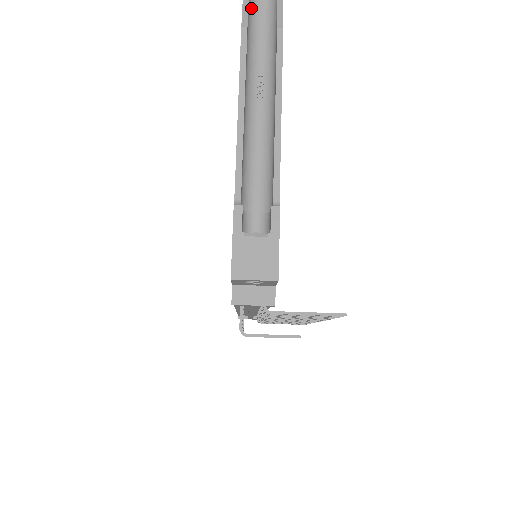
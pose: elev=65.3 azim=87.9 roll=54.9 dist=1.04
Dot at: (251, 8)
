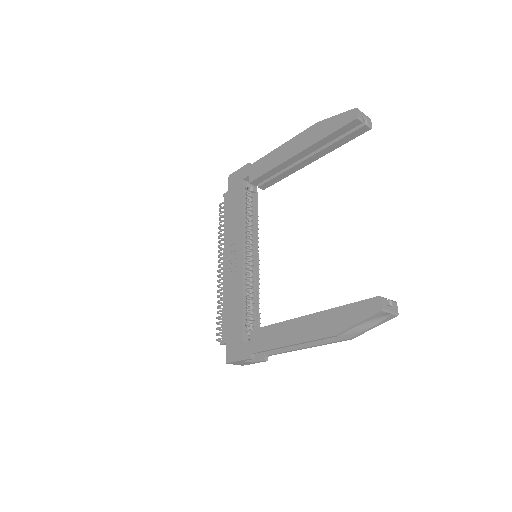
Dot at: (356, 322)
